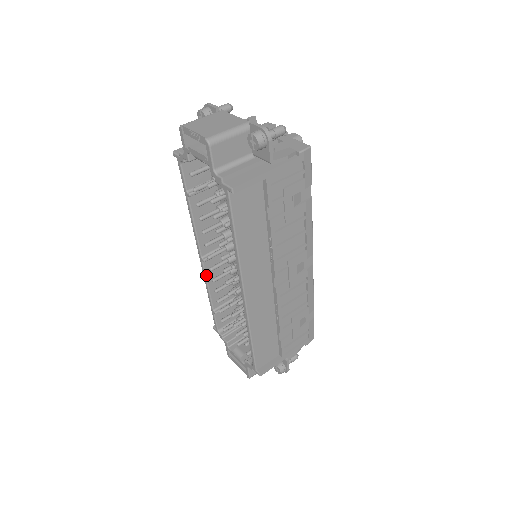
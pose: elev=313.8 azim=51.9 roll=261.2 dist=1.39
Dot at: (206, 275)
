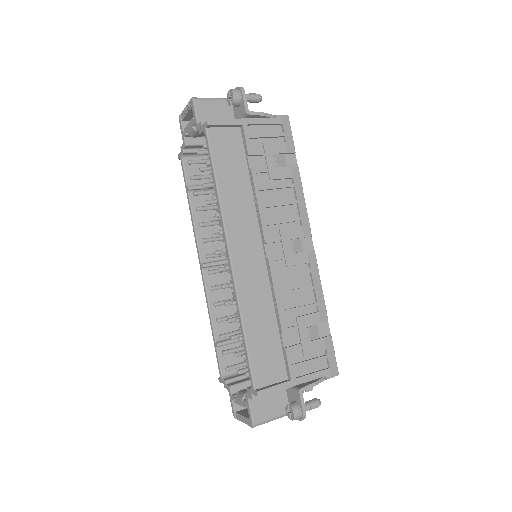
Dot at: (206, 288)
